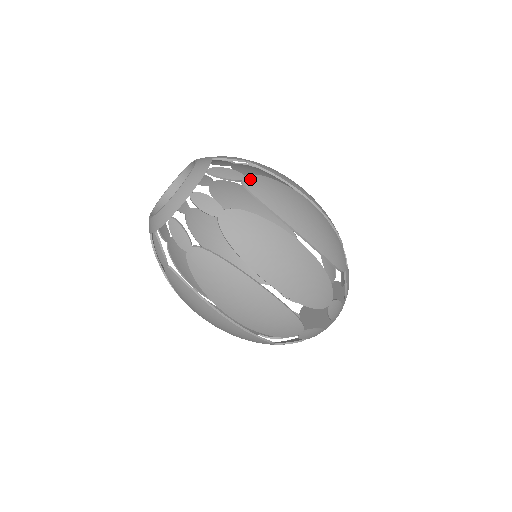
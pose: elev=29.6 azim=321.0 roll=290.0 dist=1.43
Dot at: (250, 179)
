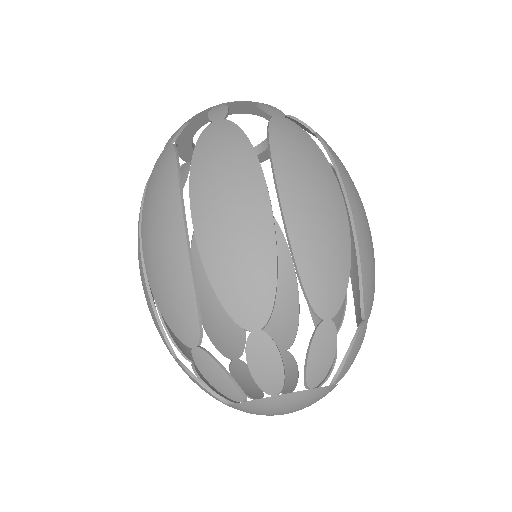
Dot at: (220, 124)
